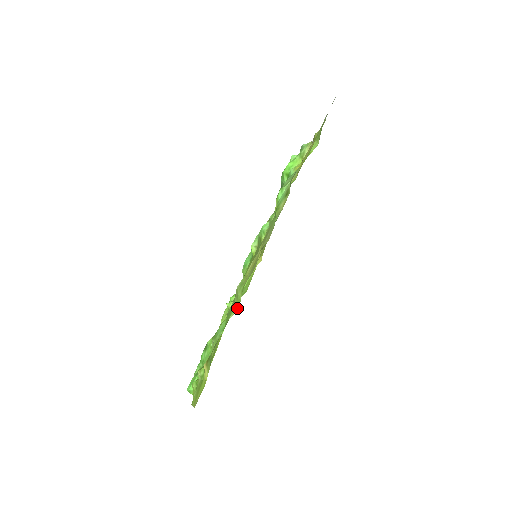
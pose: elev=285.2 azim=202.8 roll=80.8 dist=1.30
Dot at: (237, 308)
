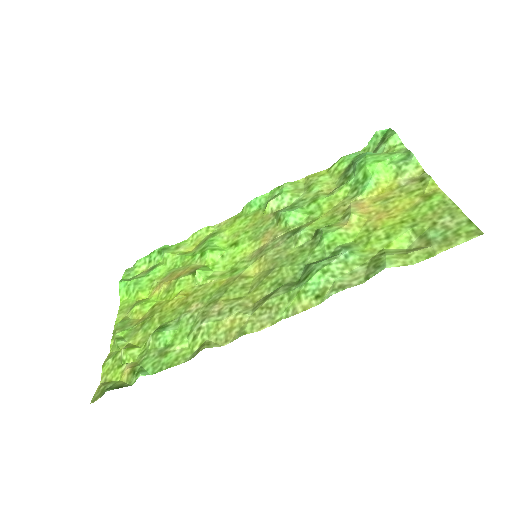
Dot at: (188, 346)
